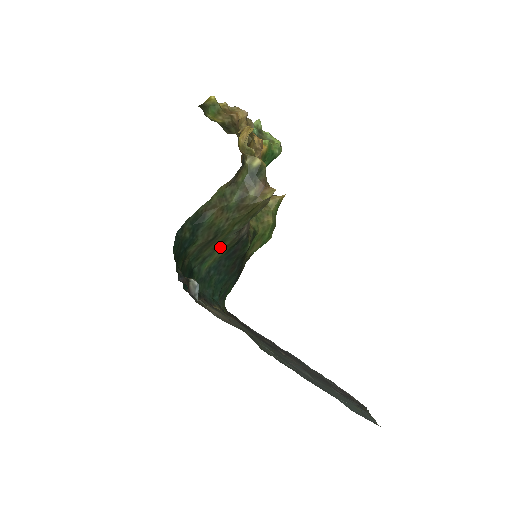
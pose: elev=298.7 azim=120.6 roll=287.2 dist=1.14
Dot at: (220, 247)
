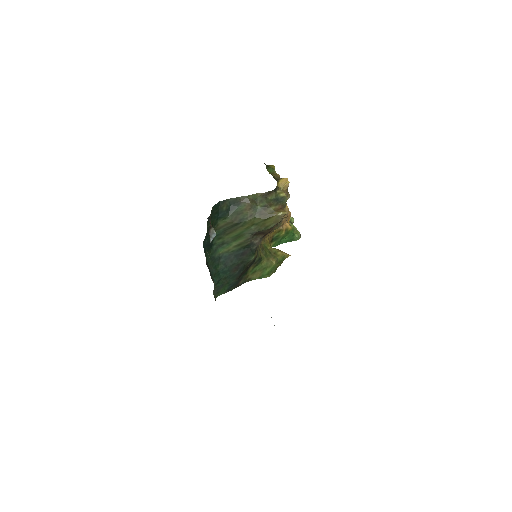
Dot at: (236, 241)
